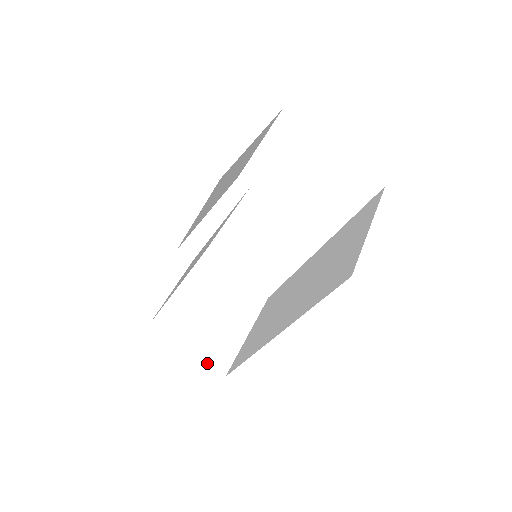
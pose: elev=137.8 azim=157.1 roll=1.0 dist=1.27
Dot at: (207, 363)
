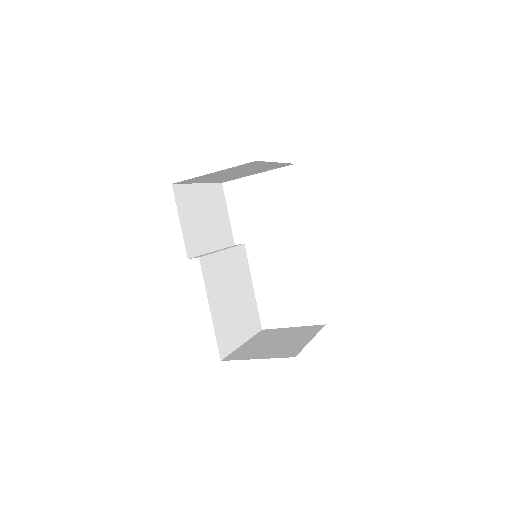
Dot at: occluded
